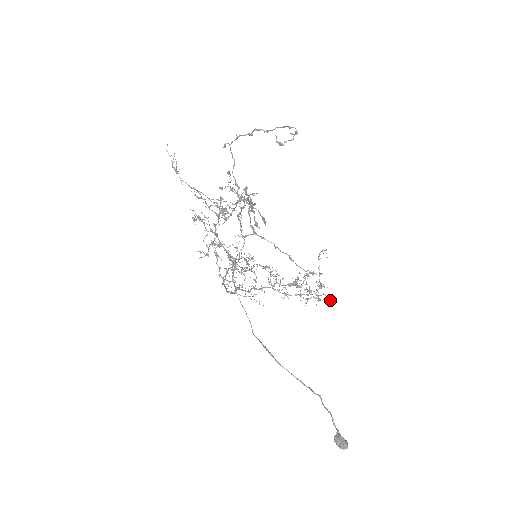
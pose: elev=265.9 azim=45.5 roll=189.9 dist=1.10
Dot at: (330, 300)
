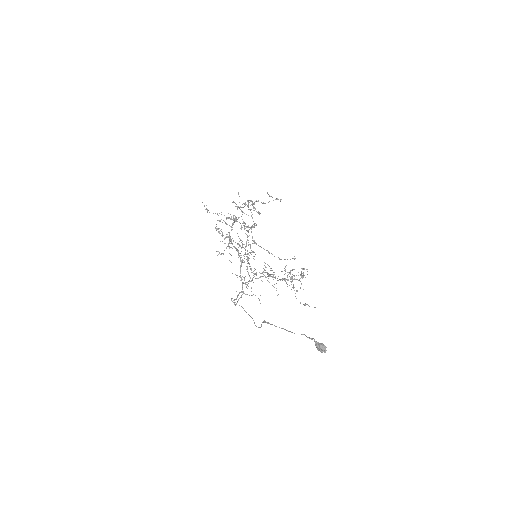
Dot at: (314, 307)
